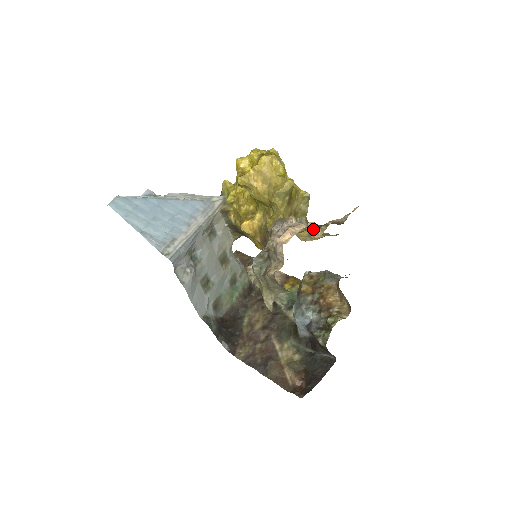
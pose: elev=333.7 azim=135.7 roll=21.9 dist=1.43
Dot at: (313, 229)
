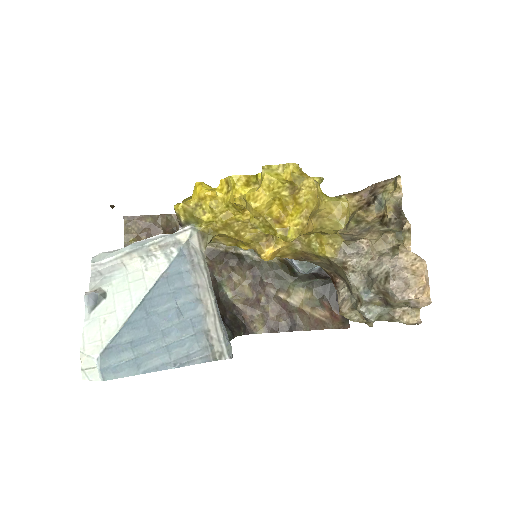
Dot at: (402, 244)
